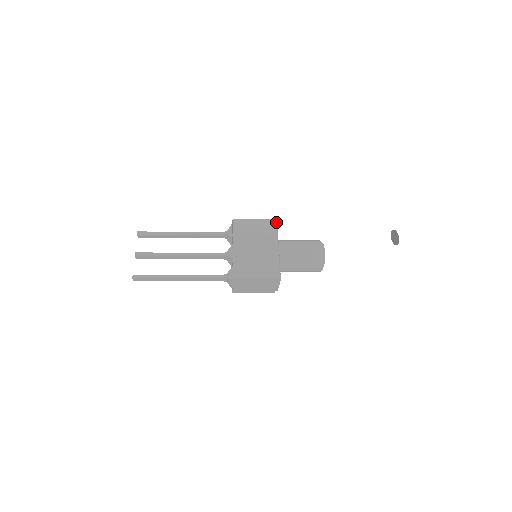
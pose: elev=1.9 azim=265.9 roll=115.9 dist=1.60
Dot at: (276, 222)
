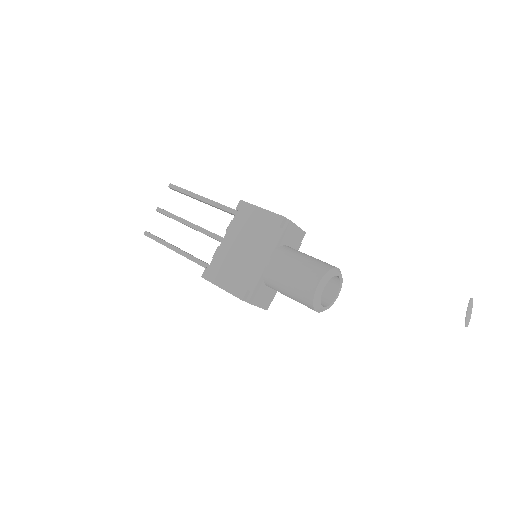
Dot at: (288, 220)
